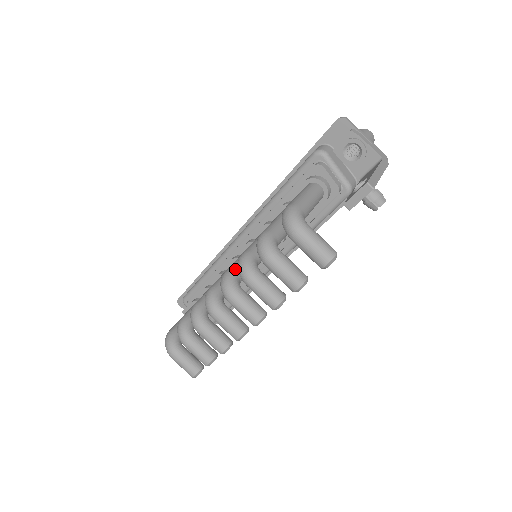
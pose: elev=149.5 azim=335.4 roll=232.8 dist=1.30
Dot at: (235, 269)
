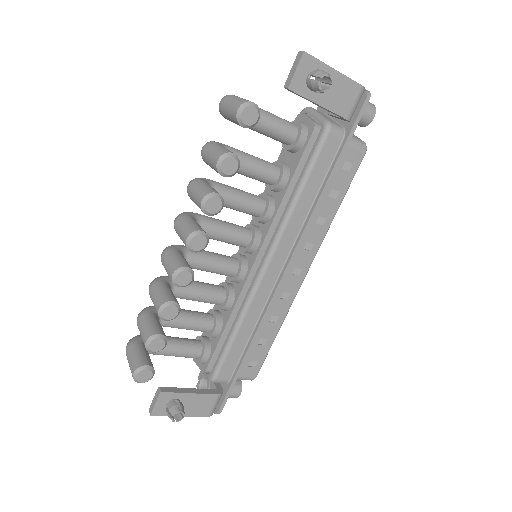
Dot at: occluded
